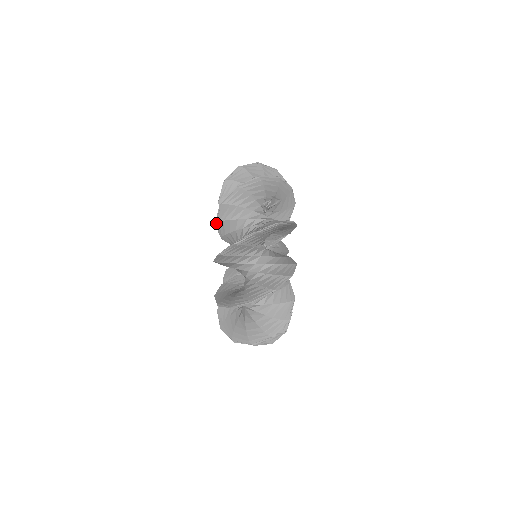
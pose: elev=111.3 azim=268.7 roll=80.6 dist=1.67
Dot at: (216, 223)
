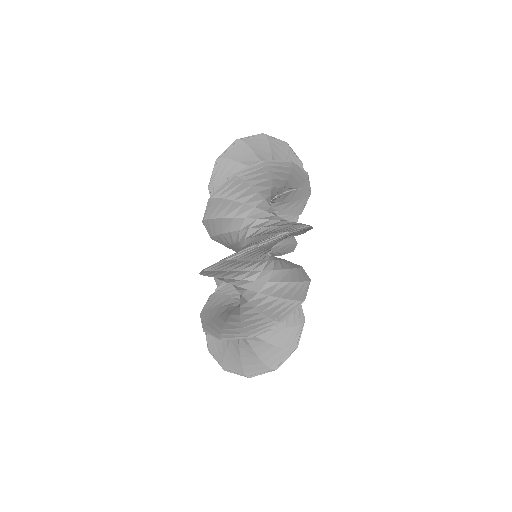
Dot at: (210, 185)
